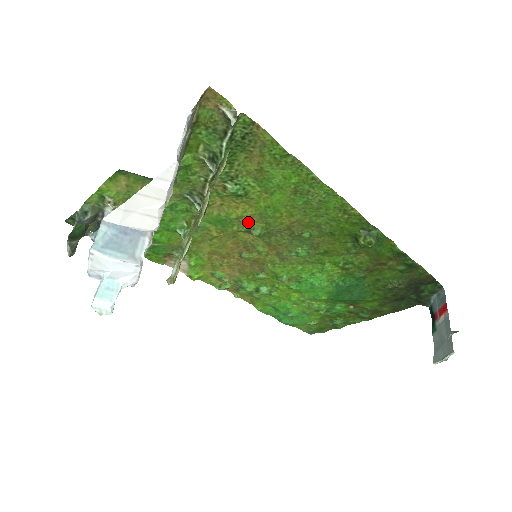
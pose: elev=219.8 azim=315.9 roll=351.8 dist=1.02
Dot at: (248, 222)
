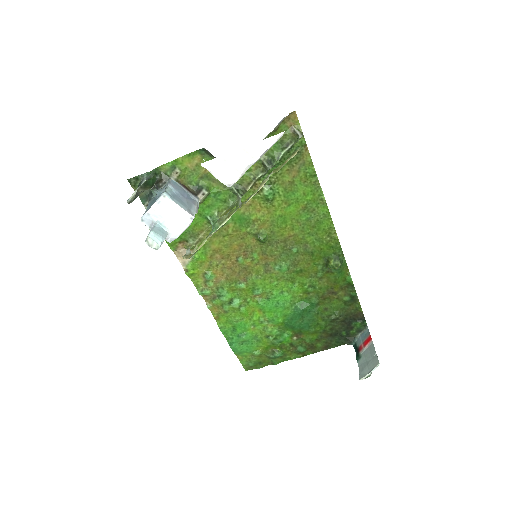
Dot at: (260, 227)
